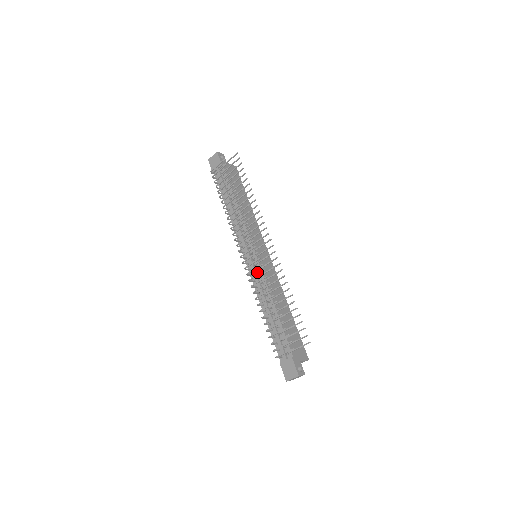
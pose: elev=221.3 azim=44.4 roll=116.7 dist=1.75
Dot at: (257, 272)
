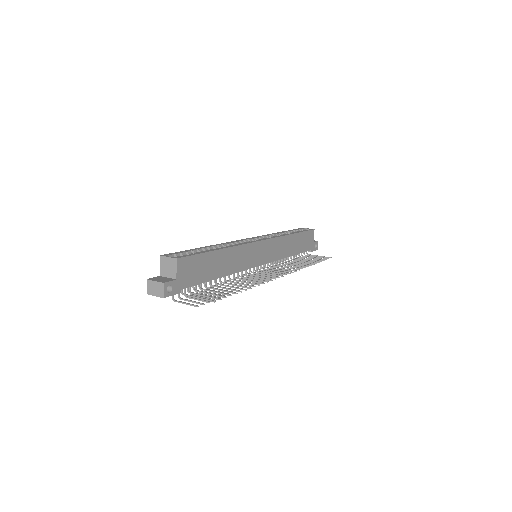
Dot at: occluded
